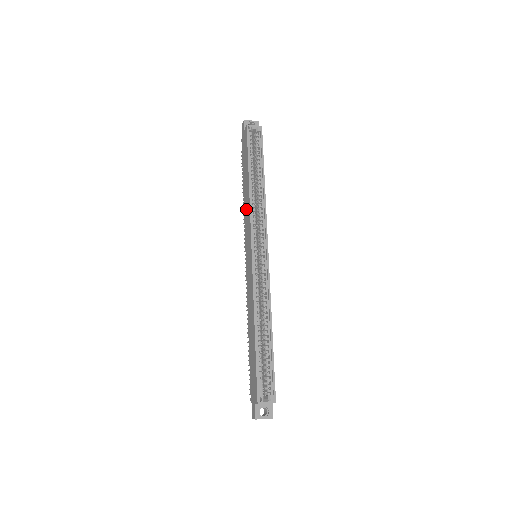
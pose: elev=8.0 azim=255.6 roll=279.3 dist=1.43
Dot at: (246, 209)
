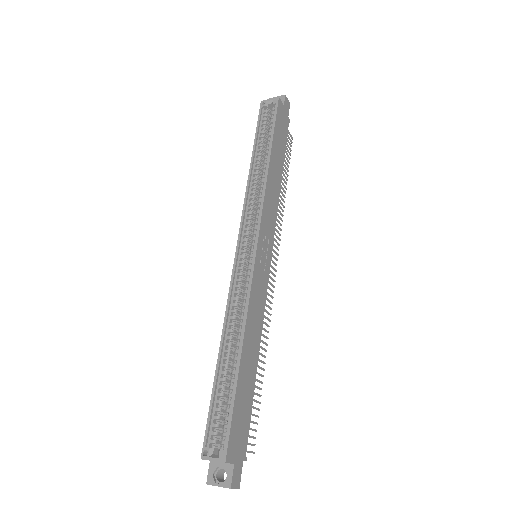
Dot at: occluded
